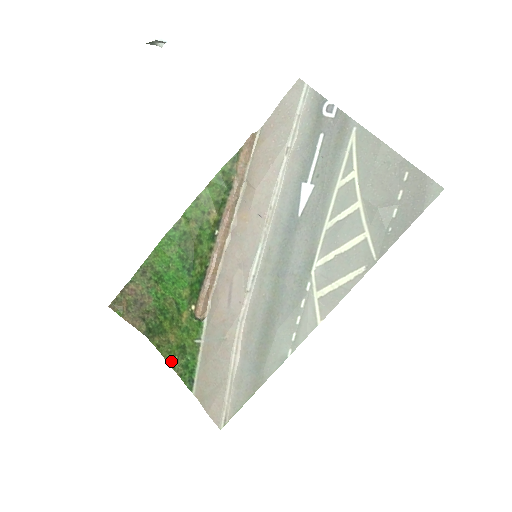
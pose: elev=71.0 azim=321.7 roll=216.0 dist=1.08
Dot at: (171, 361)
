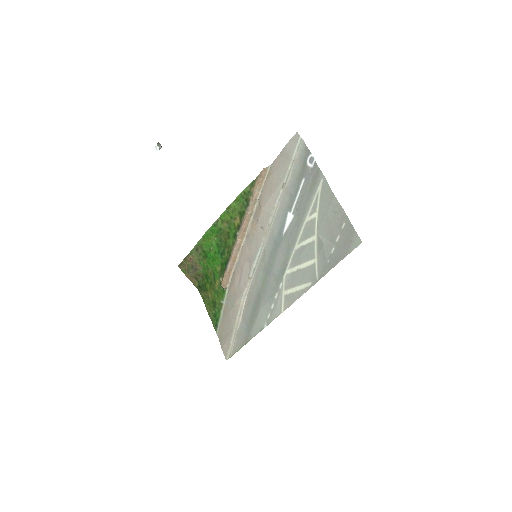
Dot at: (208, 309)
